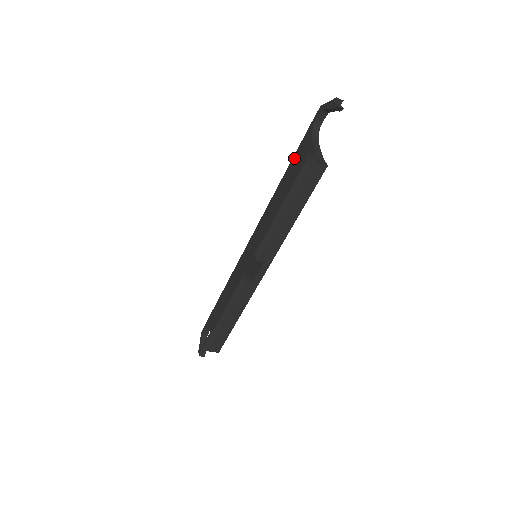
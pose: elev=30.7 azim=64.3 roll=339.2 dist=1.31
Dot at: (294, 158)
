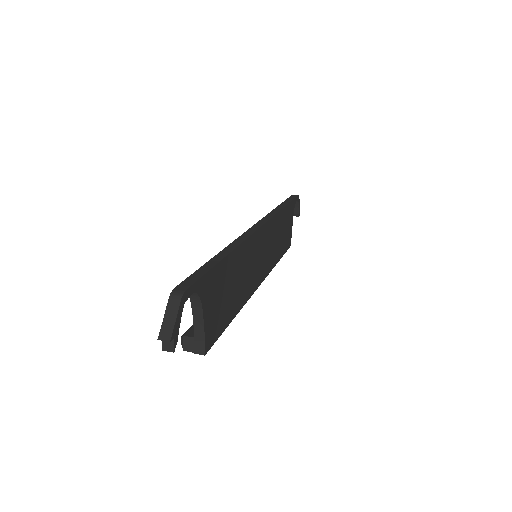
Dot at: occluded
